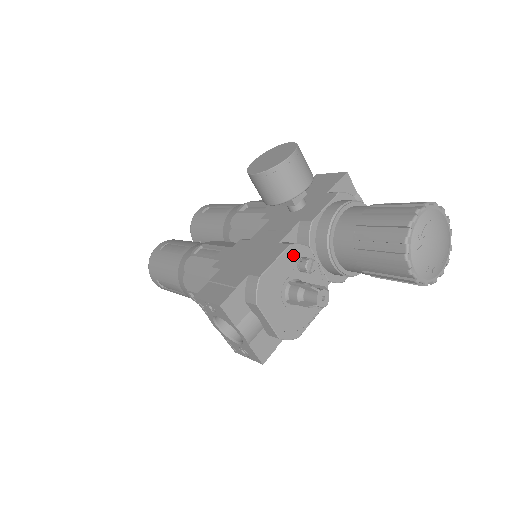
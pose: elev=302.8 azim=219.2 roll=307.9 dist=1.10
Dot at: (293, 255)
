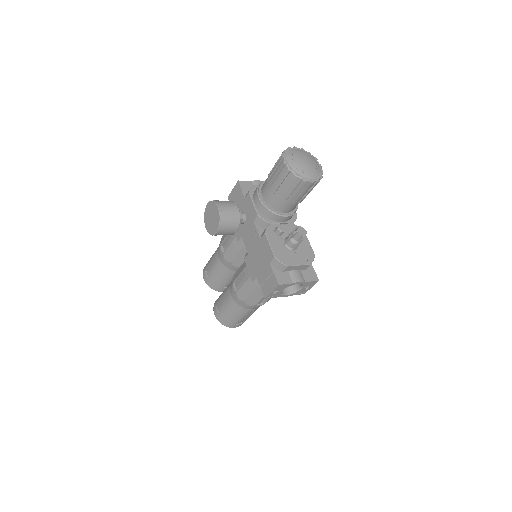
Dot at: (271, 234)
